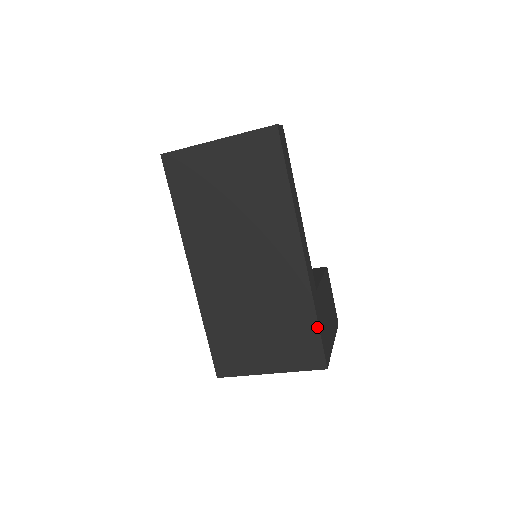
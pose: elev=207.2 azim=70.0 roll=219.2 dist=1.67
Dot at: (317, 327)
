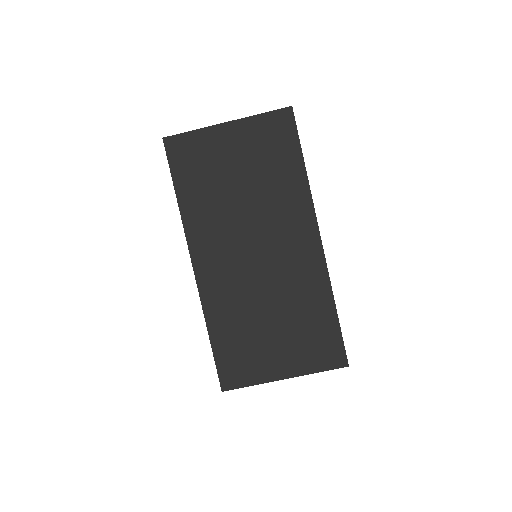
Dot at: (337, 319)
